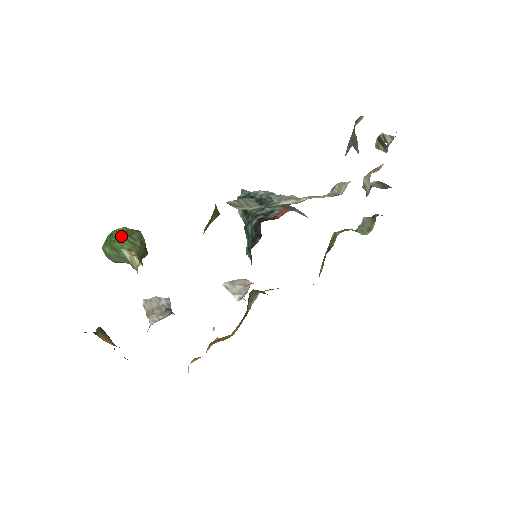
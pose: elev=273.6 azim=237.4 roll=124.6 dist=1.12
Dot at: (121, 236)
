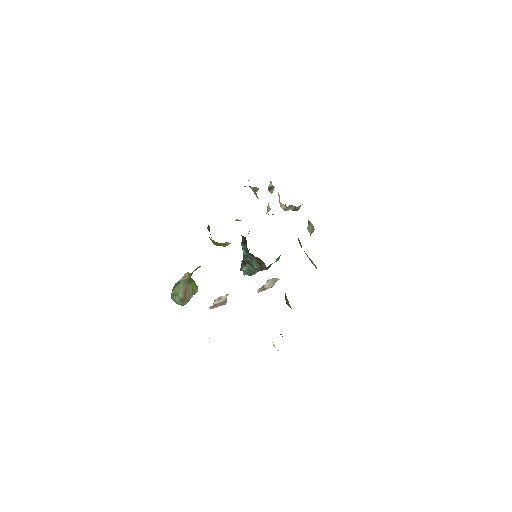
Dot at: occluded
